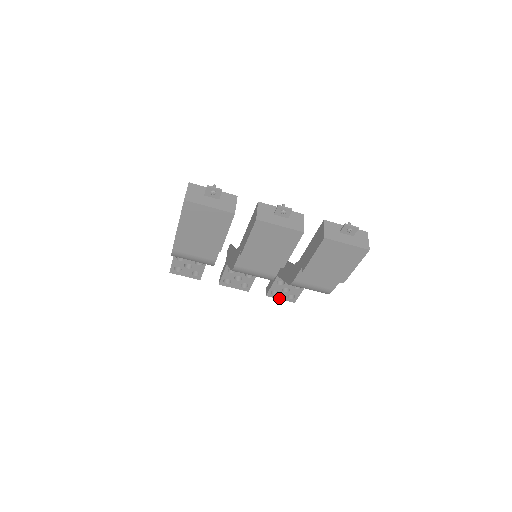
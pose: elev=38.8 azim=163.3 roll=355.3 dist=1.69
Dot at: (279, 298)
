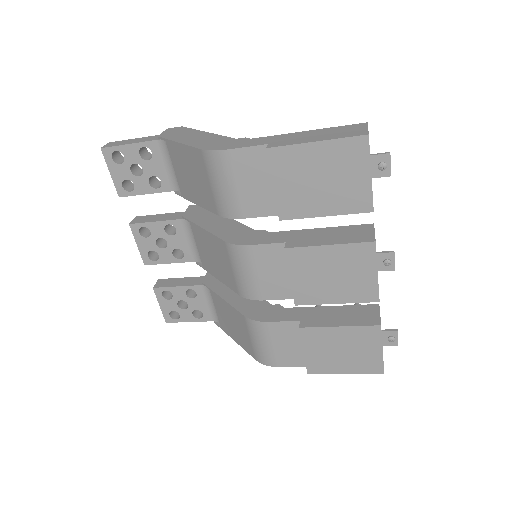
Dot at: (161, 303)
